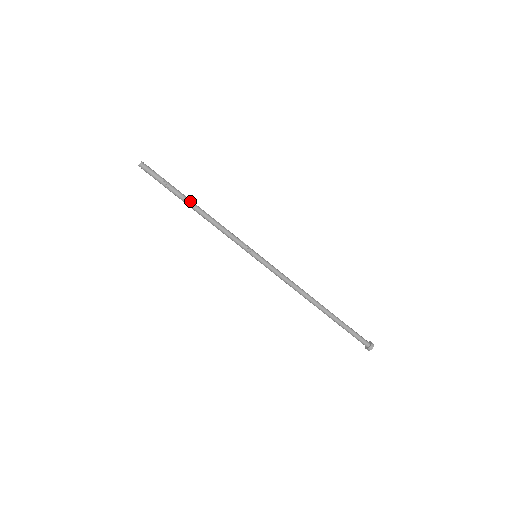
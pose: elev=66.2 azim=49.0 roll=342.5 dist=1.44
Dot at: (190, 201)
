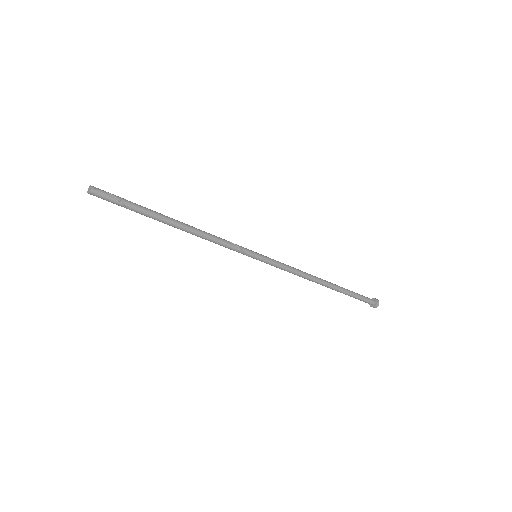
Dot at: (168, 222)
